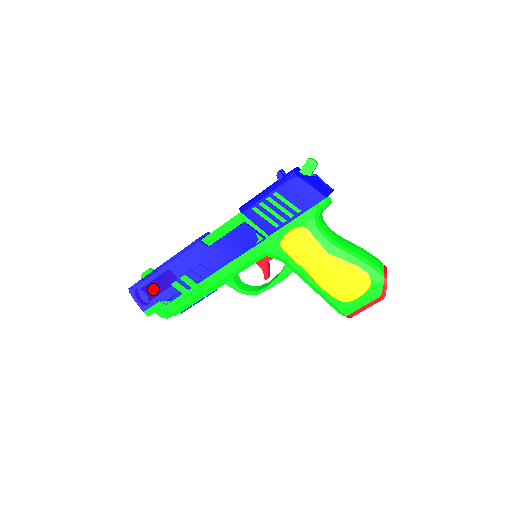
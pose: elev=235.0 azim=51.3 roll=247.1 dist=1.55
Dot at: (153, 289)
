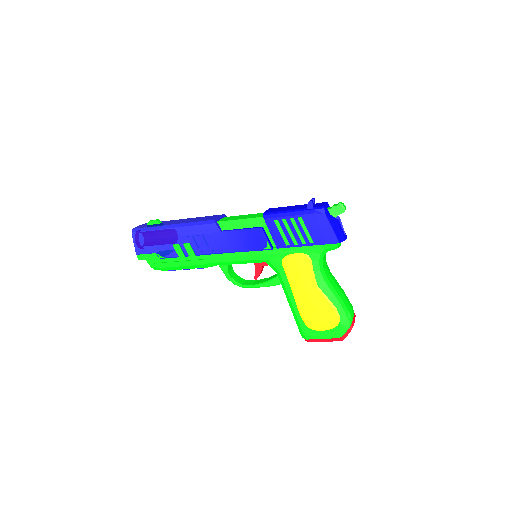
Dot at: (155, 241)
